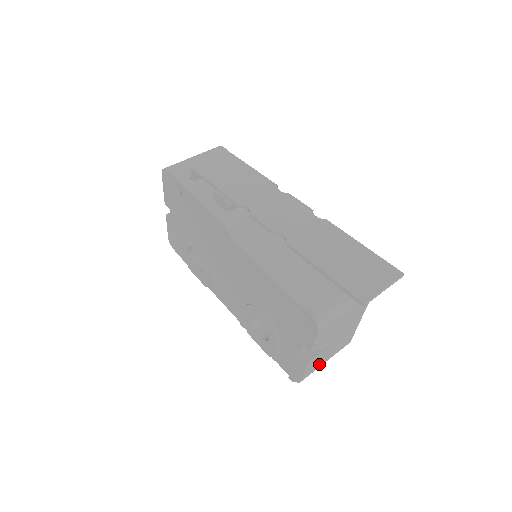
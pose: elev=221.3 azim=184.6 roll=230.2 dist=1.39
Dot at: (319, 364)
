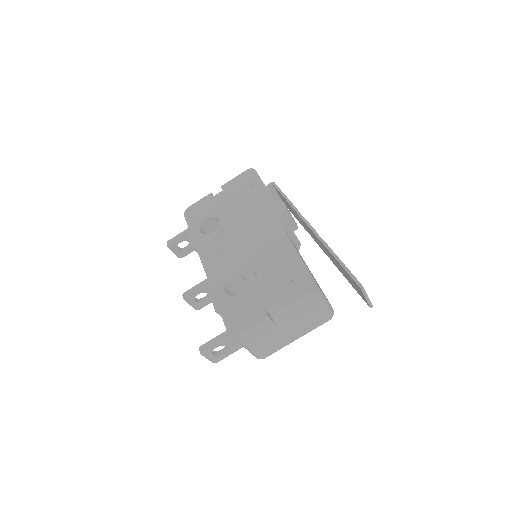
Dot at: (253, 339)
